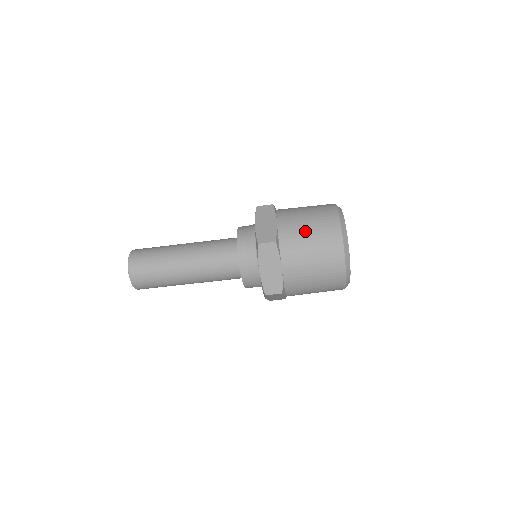
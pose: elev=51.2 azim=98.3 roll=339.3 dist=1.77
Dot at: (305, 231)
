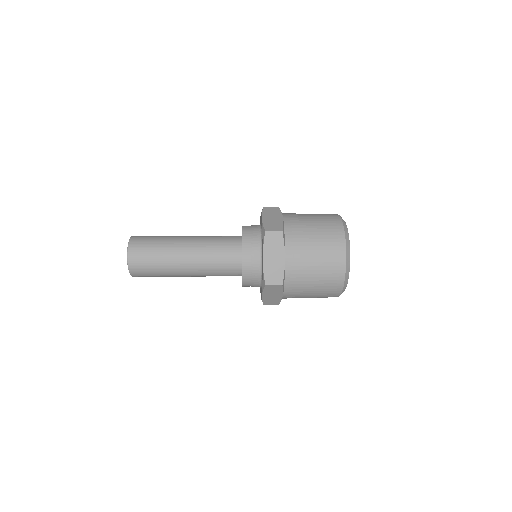
Dot at: (311, 273)
